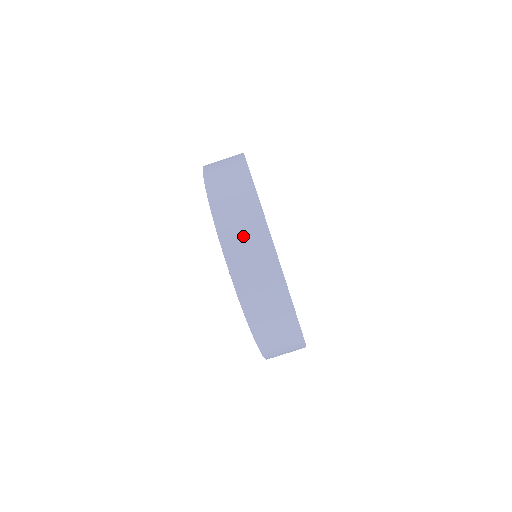
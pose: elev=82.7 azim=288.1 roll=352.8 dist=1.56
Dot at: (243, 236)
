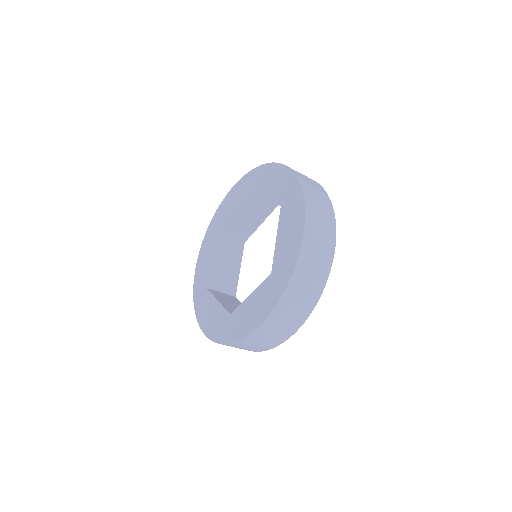
Dot at: (299, 301)
